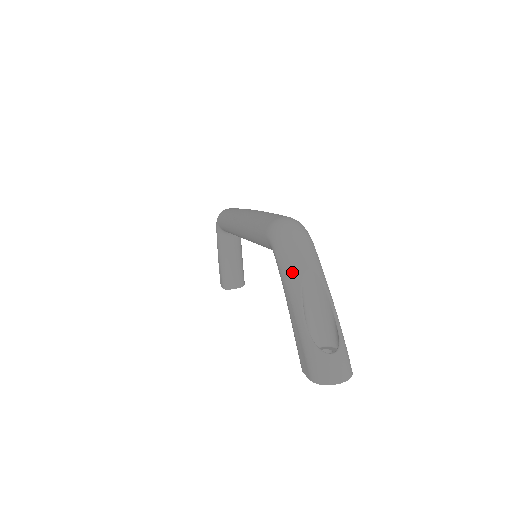
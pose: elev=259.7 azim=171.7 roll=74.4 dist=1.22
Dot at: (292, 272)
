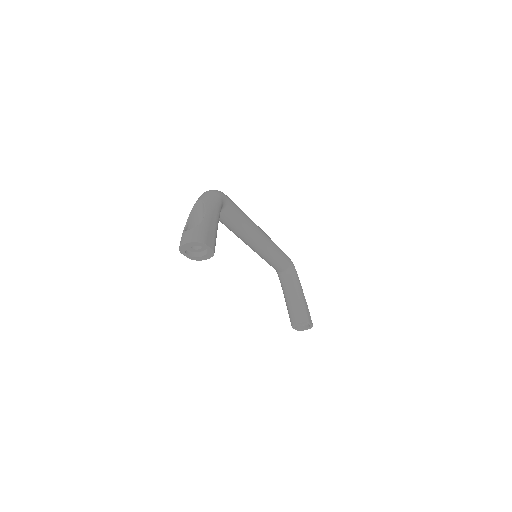
Dot at: occluded
